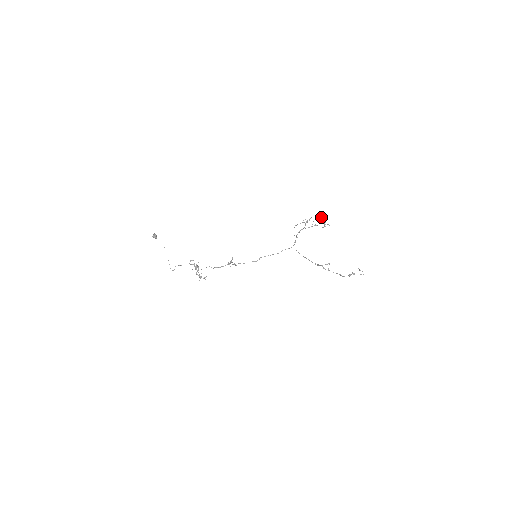
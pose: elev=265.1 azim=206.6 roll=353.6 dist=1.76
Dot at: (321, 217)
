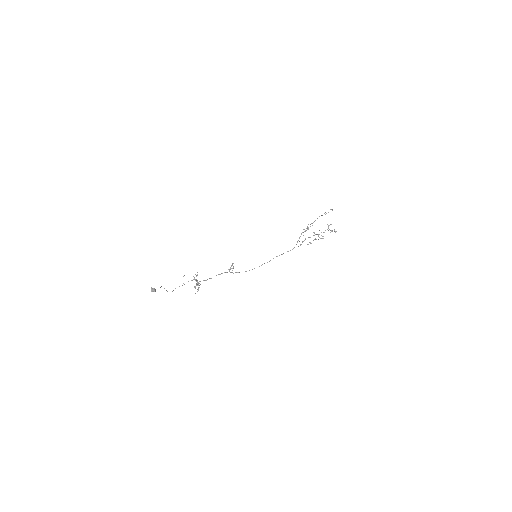
Dot at: occluded
